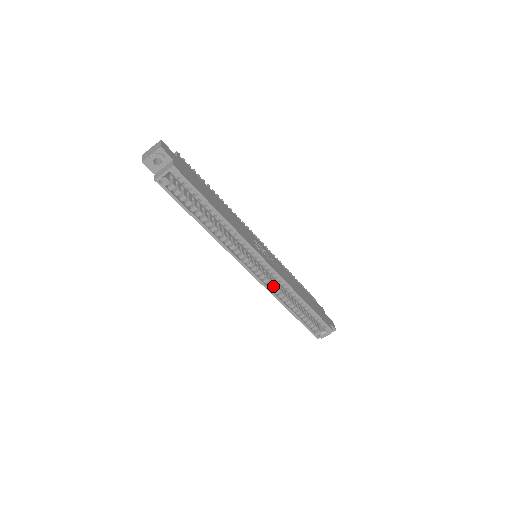
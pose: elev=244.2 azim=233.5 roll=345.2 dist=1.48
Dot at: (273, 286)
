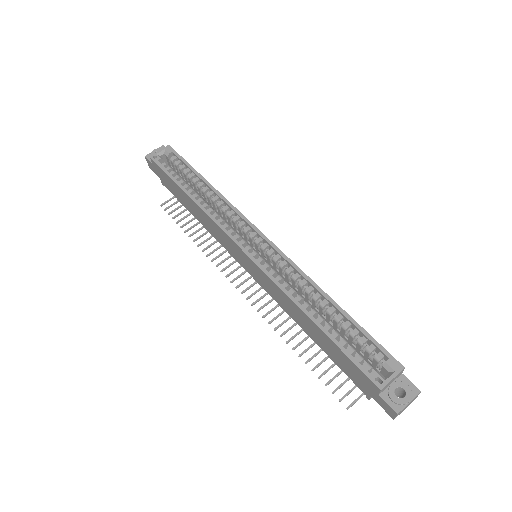
Dot at: (278, 276)
